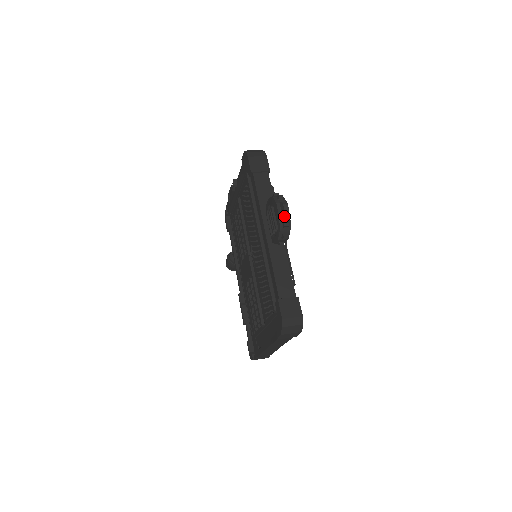
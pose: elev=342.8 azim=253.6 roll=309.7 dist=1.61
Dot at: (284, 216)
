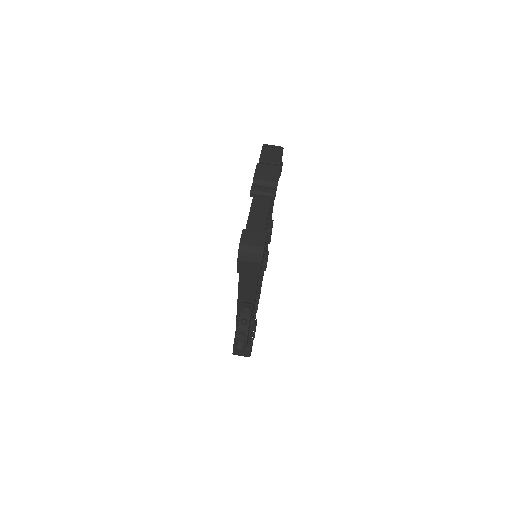
Dot at: occluded
